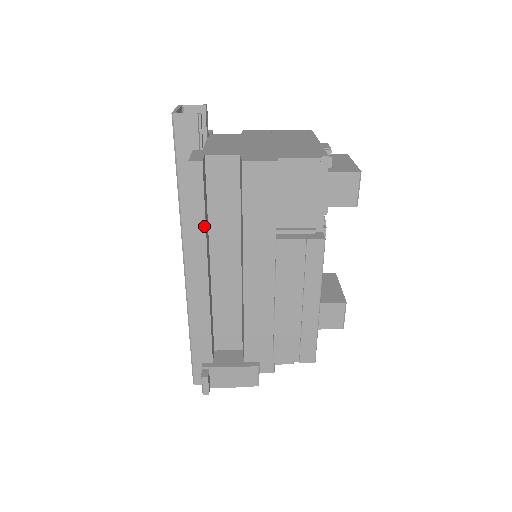
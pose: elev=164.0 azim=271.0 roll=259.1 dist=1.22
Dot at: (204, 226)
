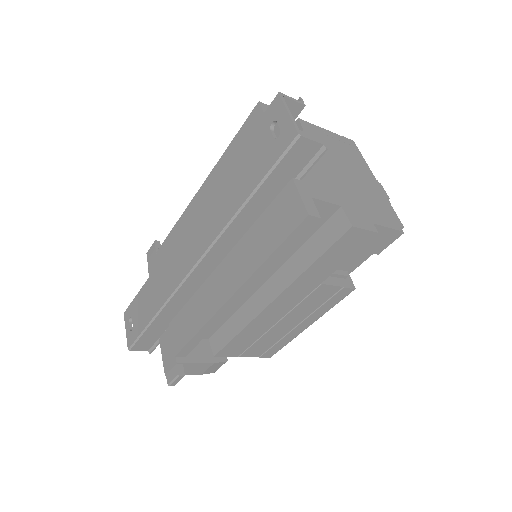
Dot at: (272, 266)
